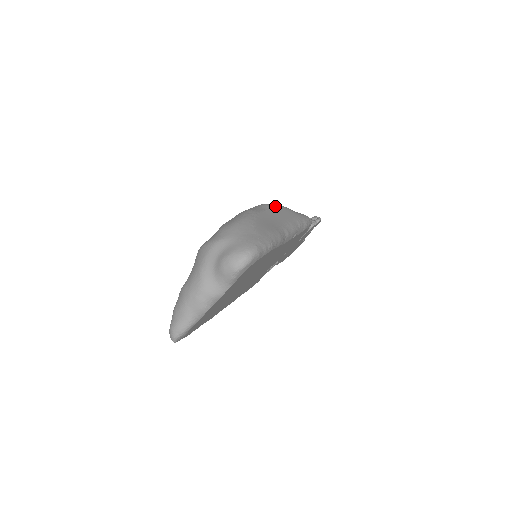
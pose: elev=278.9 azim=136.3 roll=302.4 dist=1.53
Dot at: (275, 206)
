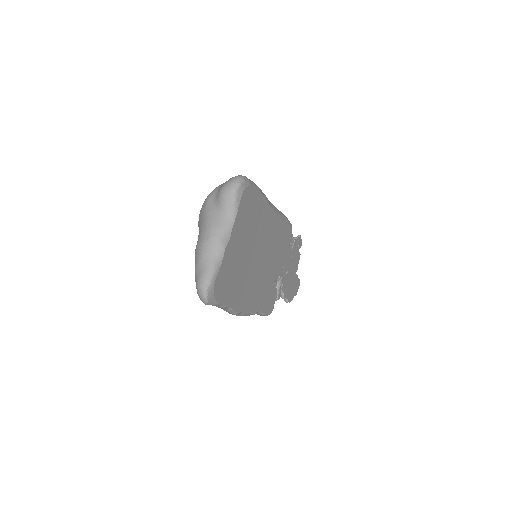
Dot at: occluded
